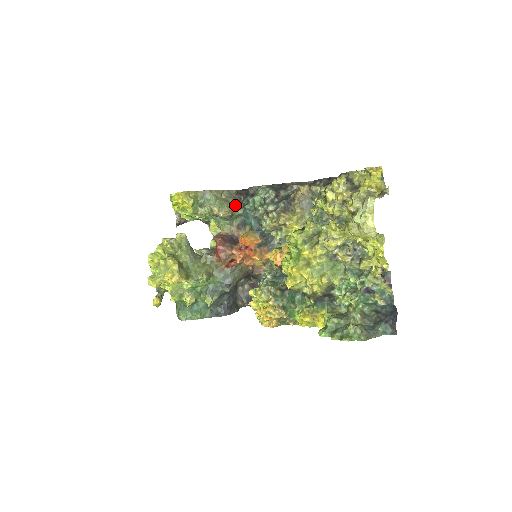
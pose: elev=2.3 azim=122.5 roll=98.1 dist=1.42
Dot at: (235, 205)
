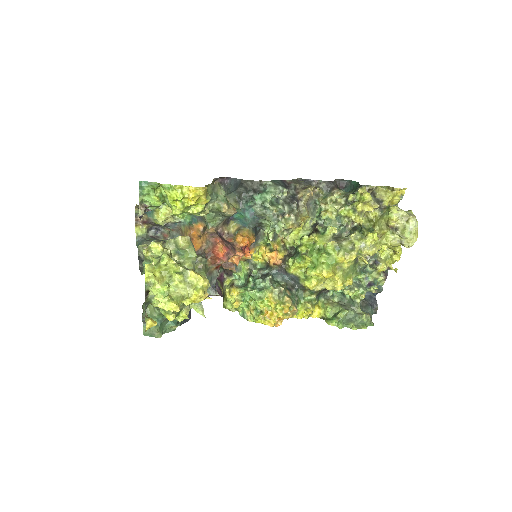
Dot at: (227, 198)
